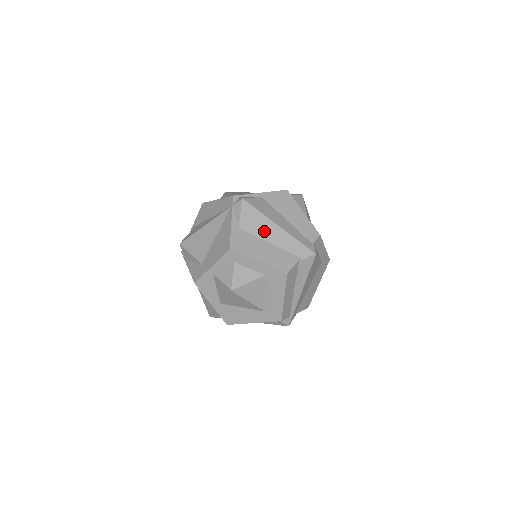
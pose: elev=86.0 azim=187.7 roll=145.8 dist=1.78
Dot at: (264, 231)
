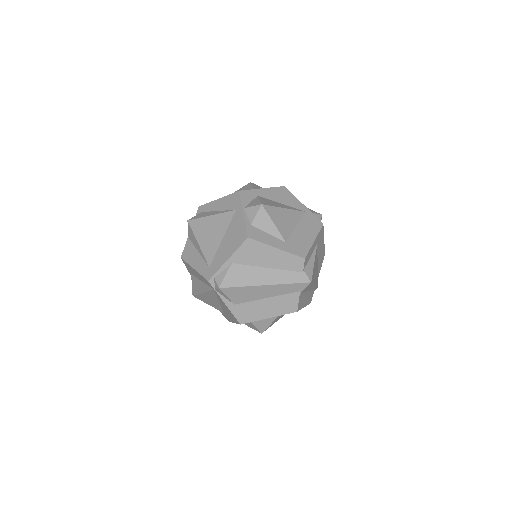
Dot at: (256, 295)
